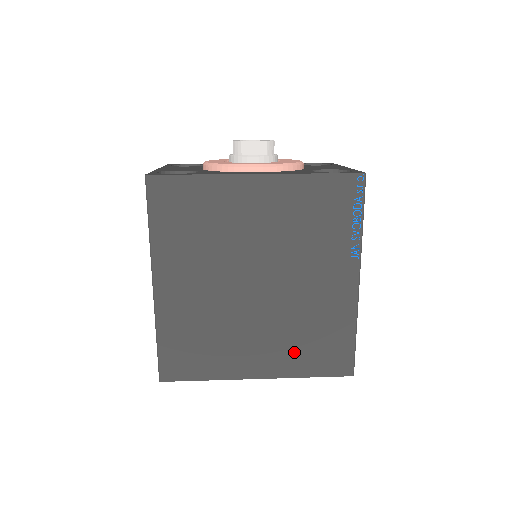
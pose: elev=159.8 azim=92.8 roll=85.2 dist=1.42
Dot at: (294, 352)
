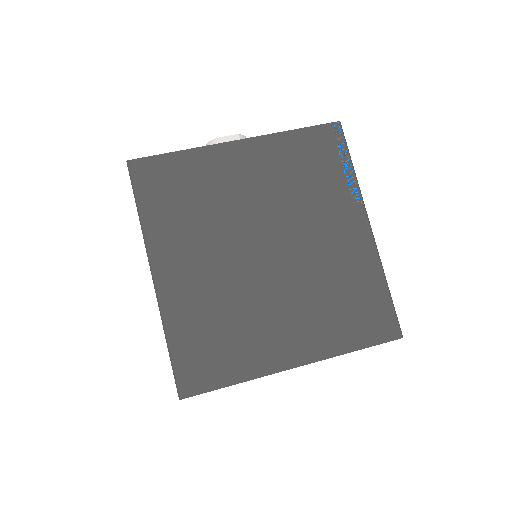
Dot at: (328, 323)
